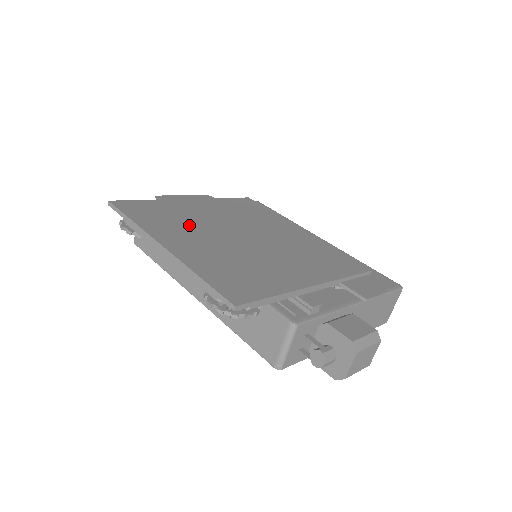
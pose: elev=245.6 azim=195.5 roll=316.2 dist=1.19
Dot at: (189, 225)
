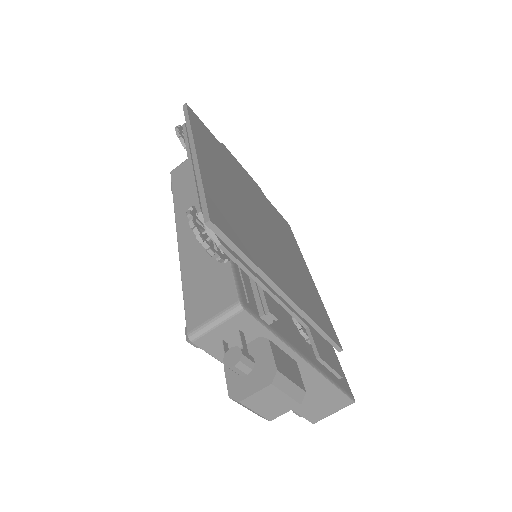
Dot at: (229, 173)
